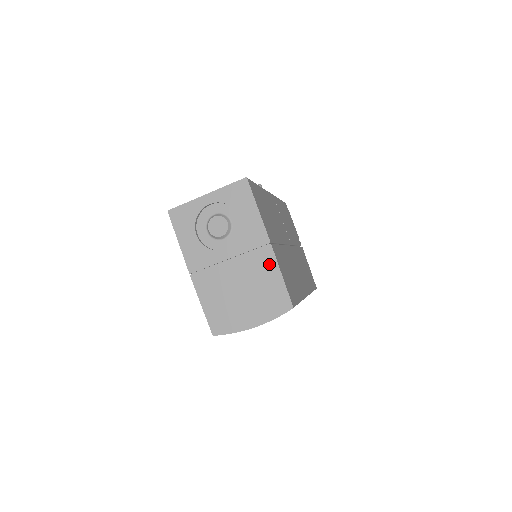
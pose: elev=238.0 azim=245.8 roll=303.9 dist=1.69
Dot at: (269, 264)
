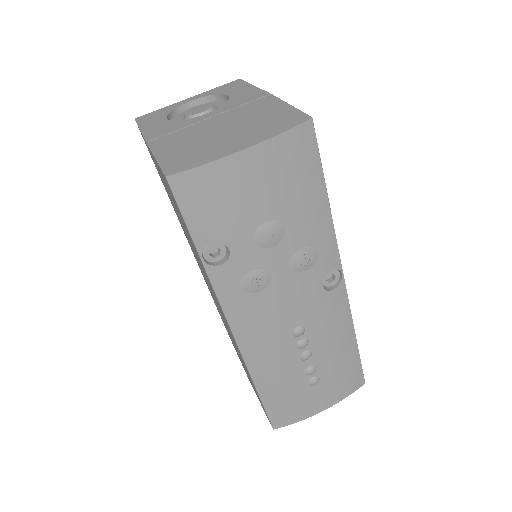
Dot at: (269, 104)
